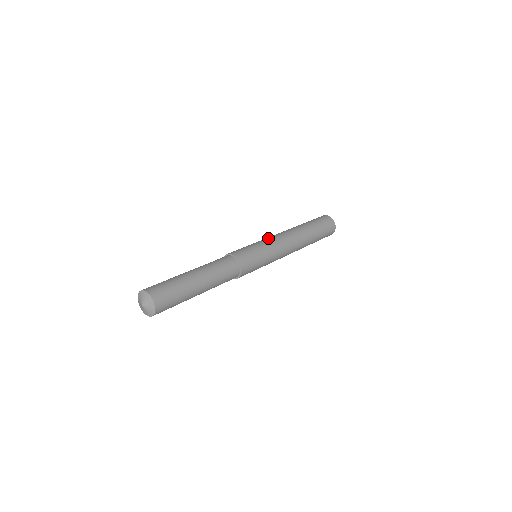
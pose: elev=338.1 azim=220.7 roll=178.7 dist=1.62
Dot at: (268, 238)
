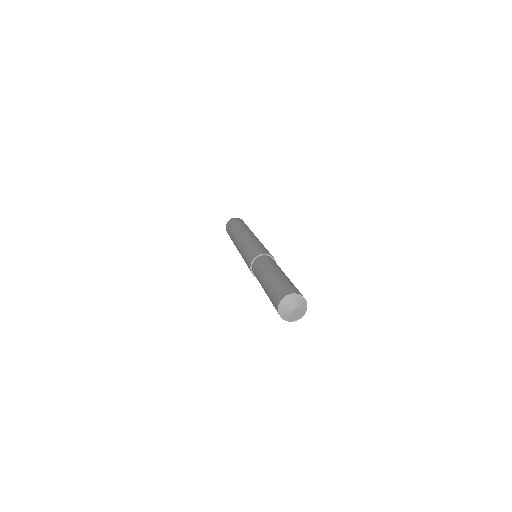
Dot at: (251, 238)
